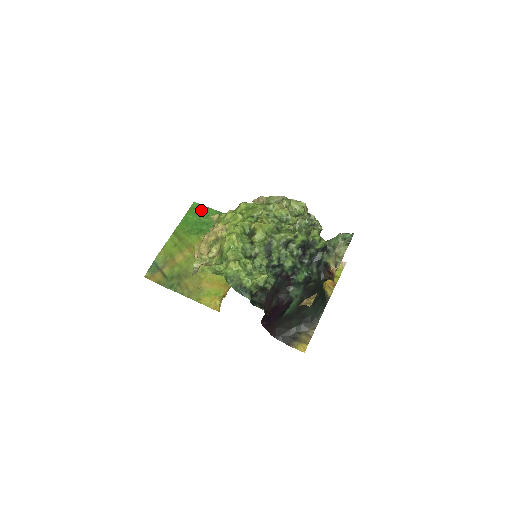
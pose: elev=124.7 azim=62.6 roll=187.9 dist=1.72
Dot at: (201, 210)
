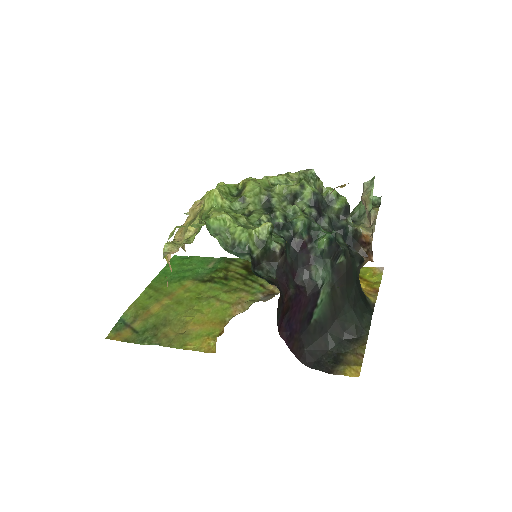
Dot at: (183, 260)
